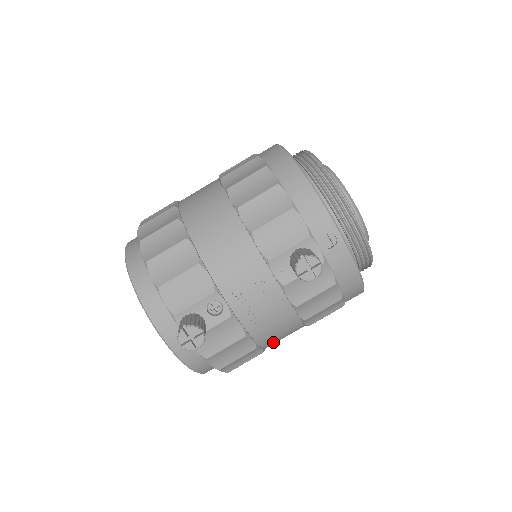
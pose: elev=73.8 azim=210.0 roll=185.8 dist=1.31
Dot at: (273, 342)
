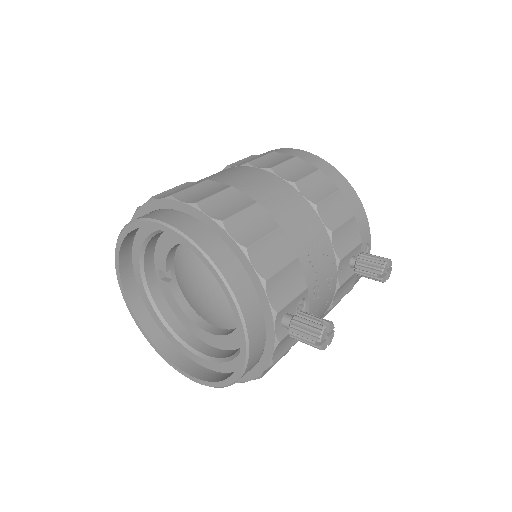
Dot at: occluded
